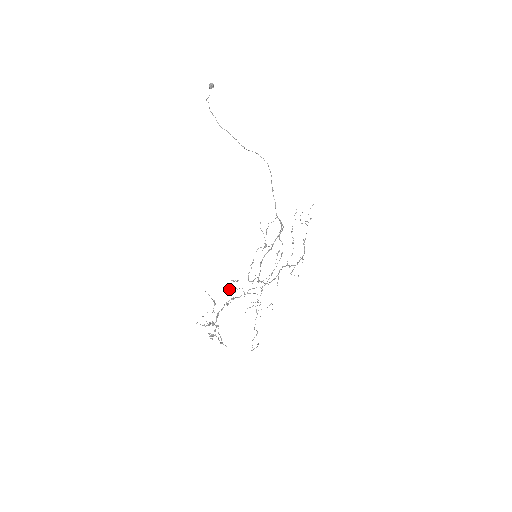
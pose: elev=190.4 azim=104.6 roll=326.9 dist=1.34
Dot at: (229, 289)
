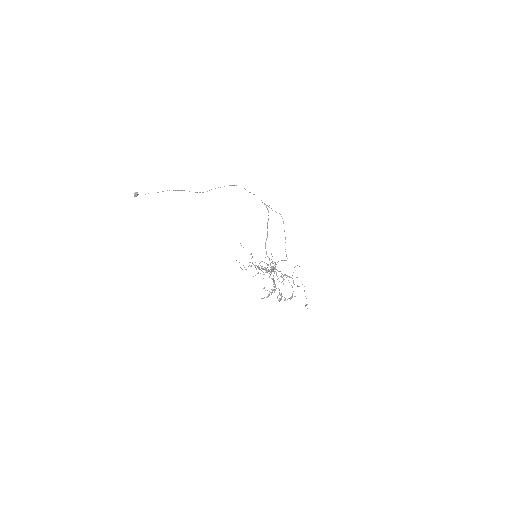
Dot at: occluded
